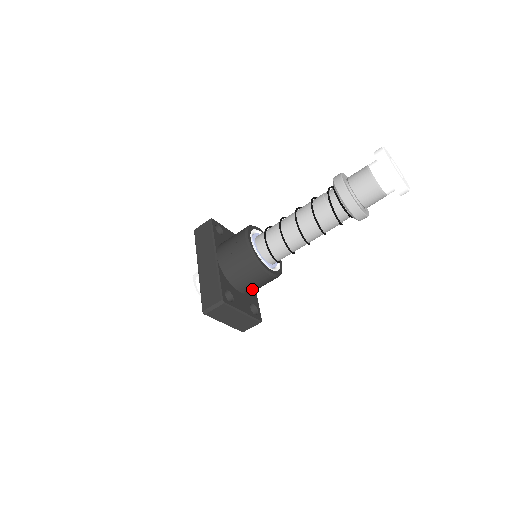
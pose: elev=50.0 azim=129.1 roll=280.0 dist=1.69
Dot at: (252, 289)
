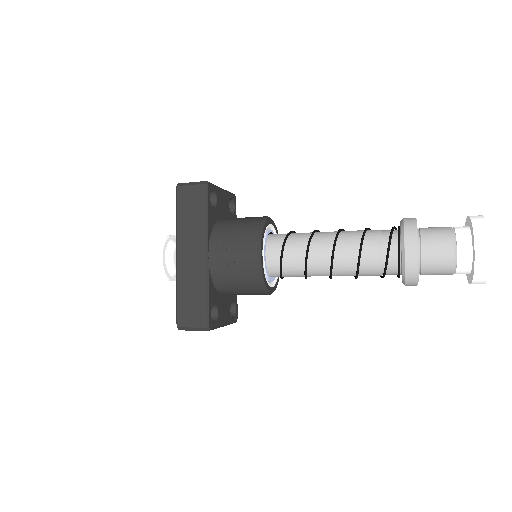
Dot at: occluded
